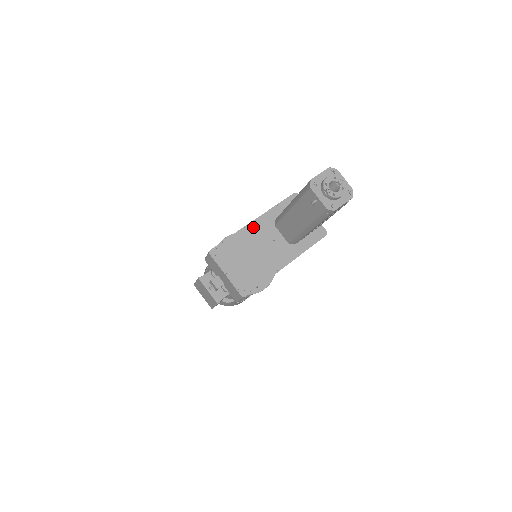
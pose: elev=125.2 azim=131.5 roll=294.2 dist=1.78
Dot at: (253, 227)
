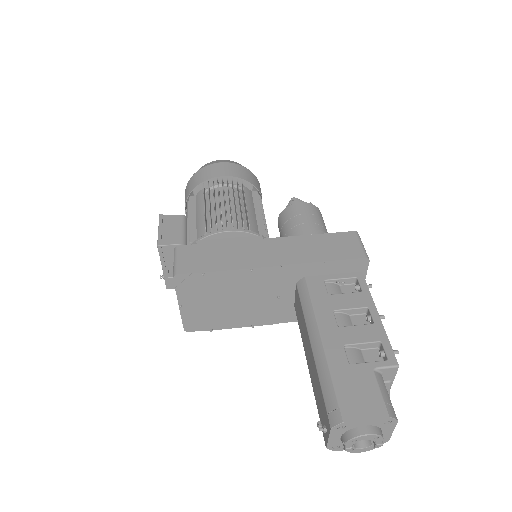
Dot at: (263, 274)
